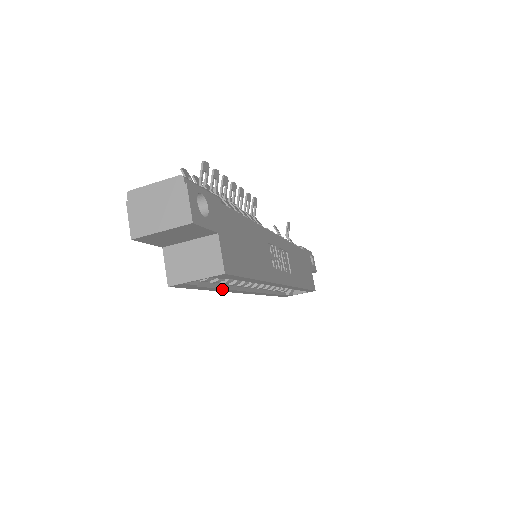
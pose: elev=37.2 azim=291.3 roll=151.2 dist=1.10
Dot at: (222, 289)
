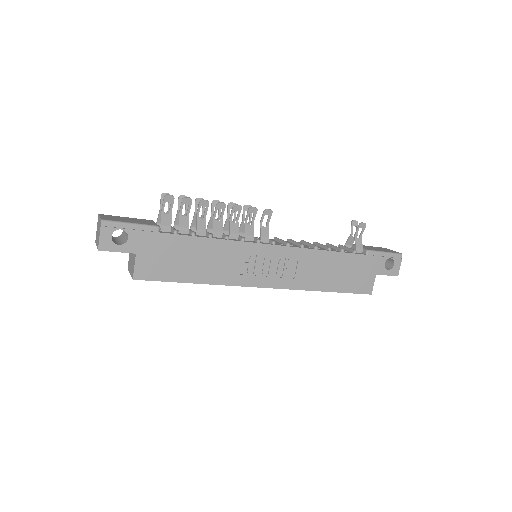
Dot at: occluded
